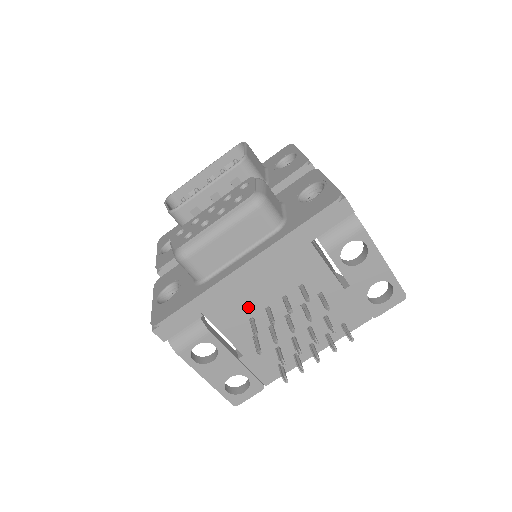
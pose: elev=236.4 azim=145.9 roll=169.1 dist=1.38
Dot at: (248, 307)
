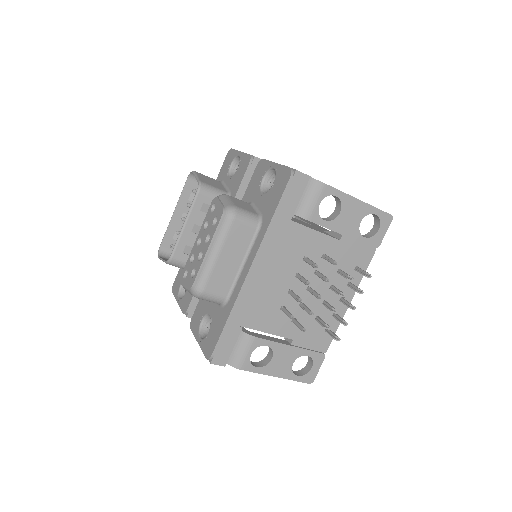
Dot at: (273, 300)
